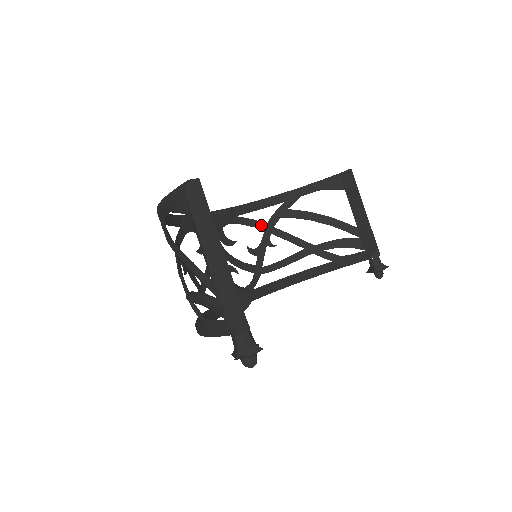
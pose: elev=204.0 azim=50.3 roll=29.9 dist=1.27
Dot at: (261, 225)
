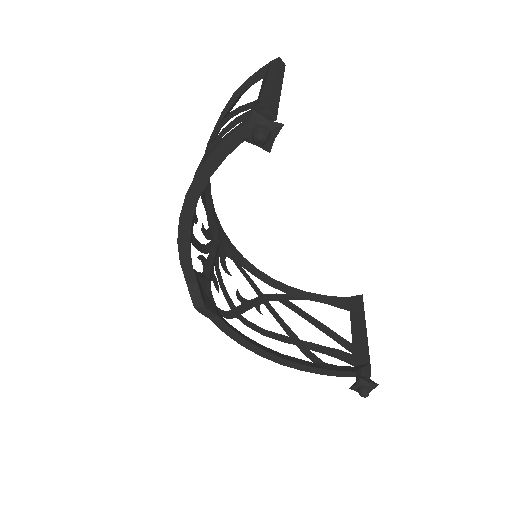
Dot at: (258, 291)
